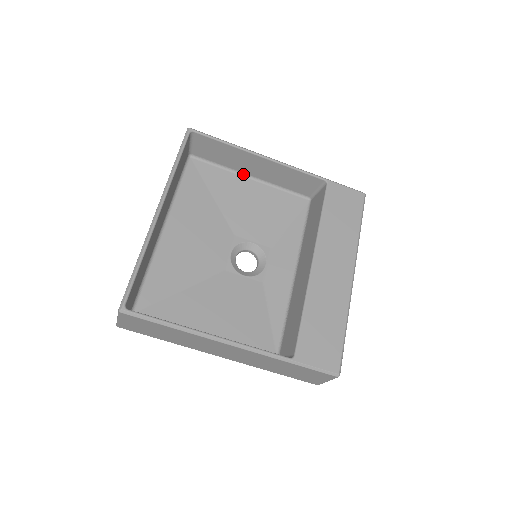
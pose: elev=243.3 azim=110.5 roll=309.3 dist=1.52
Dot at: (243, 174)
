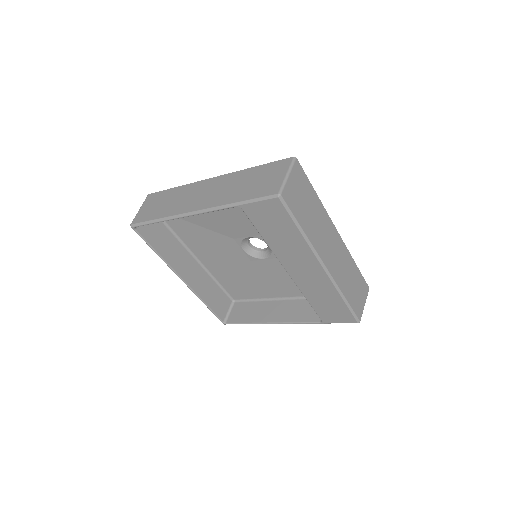
Dot at: occluded
